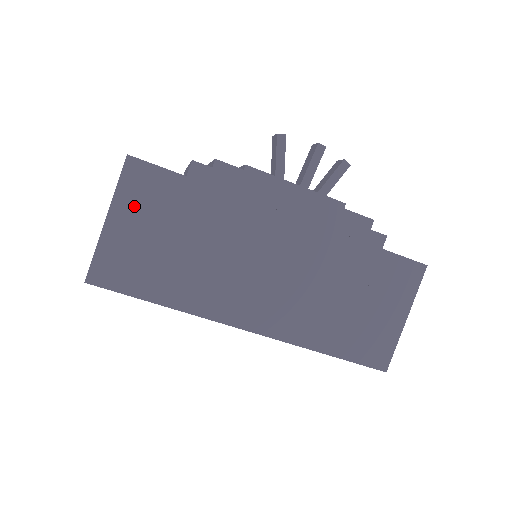
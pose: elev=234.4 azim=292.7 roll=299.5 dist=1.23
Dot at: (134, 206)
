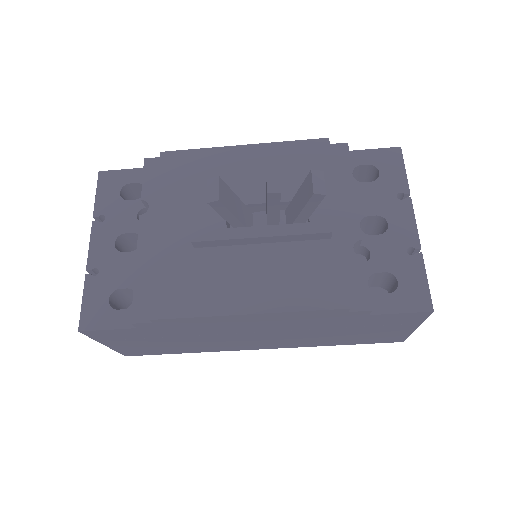
Dot at: (116, 340)
